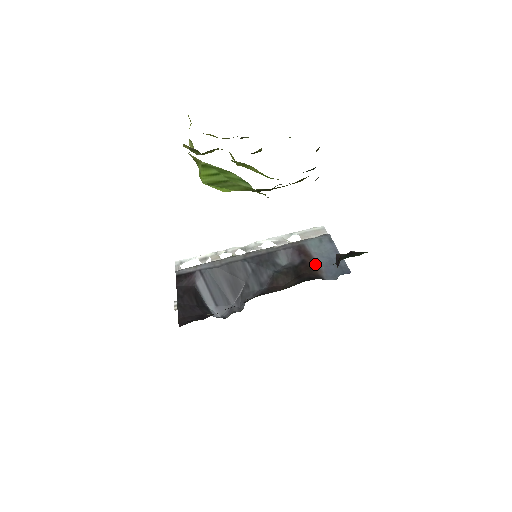
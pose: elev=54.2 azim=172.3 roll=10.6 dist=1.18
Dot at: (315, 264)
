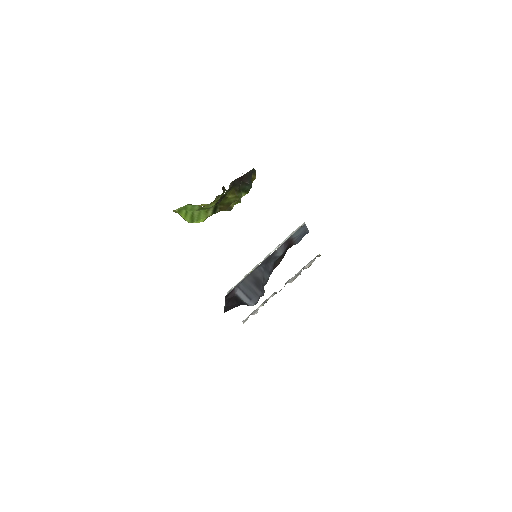
Dot at: (293, 242)
